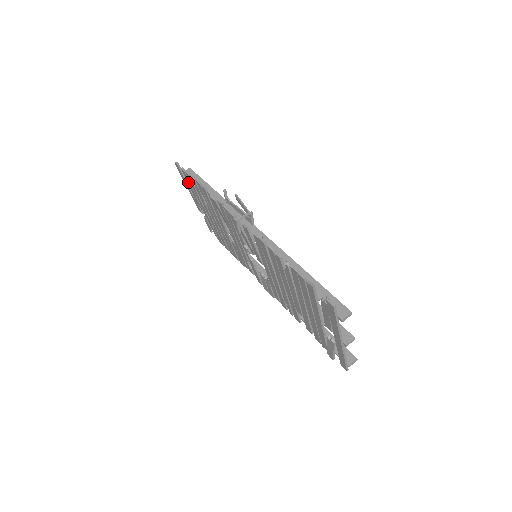
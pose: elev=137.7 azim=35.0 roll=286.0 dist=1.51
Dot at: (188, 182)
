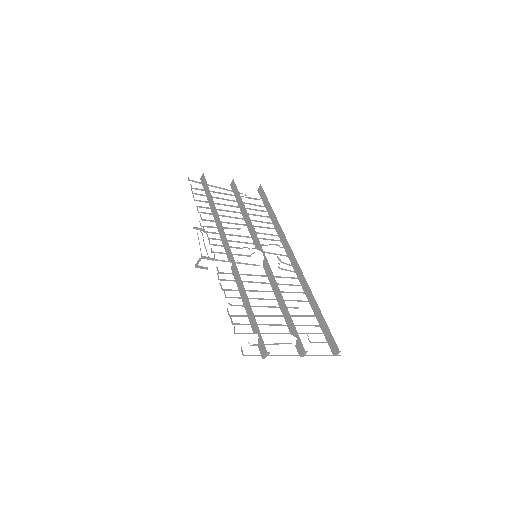
Dot at: occluded
